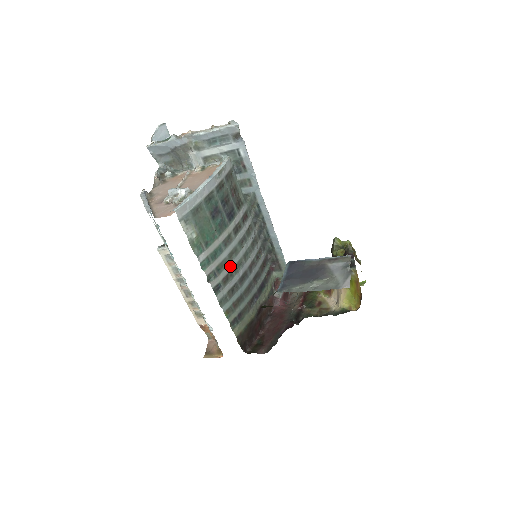
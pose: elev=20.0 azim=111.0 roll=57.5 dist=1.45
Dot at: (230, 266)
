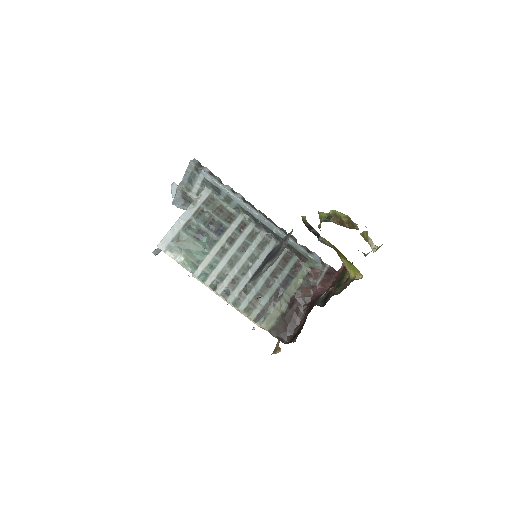
Dot at: (233, 272)
